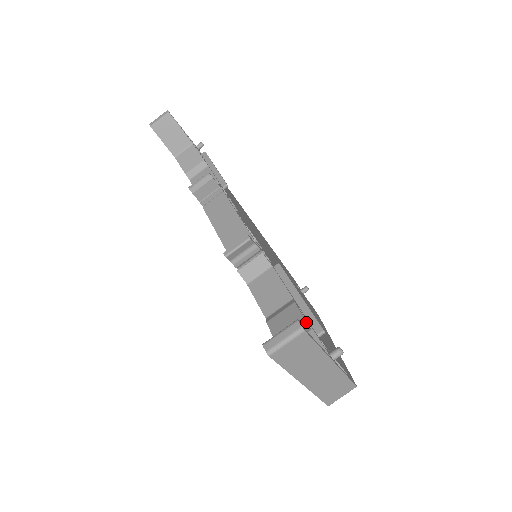
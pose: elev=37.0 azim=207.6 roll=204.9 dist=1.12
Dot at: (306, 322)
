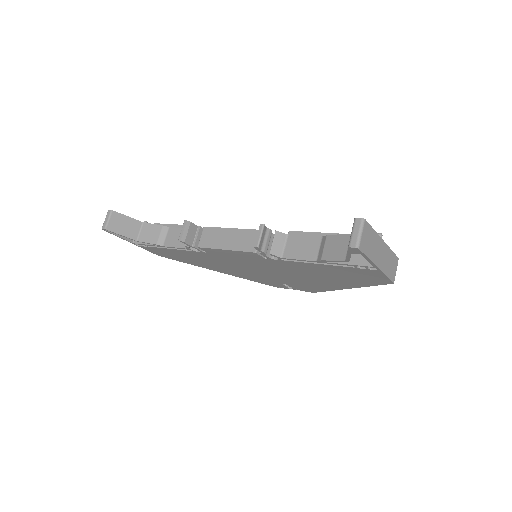
Dot at: (348, 234)
